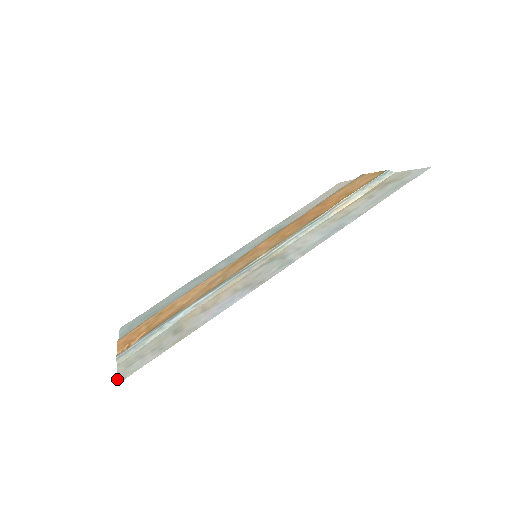
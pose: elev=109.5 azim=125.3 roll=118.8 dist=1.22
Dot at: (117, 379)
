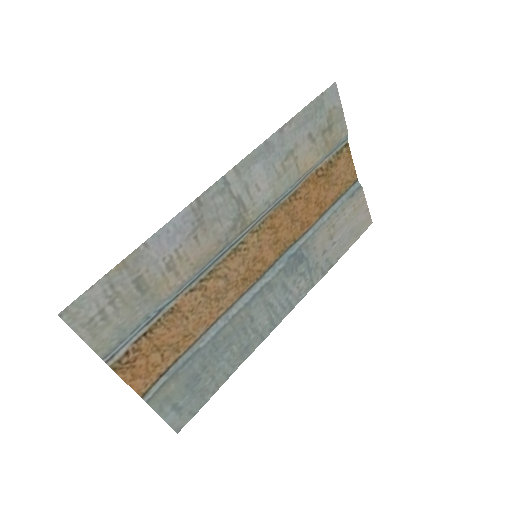
Dot at: (67, 323)
